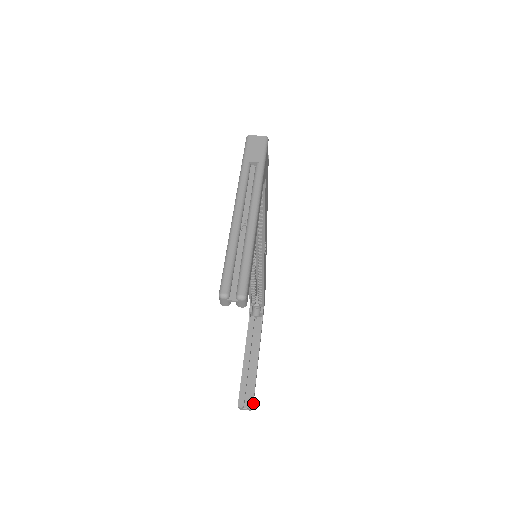
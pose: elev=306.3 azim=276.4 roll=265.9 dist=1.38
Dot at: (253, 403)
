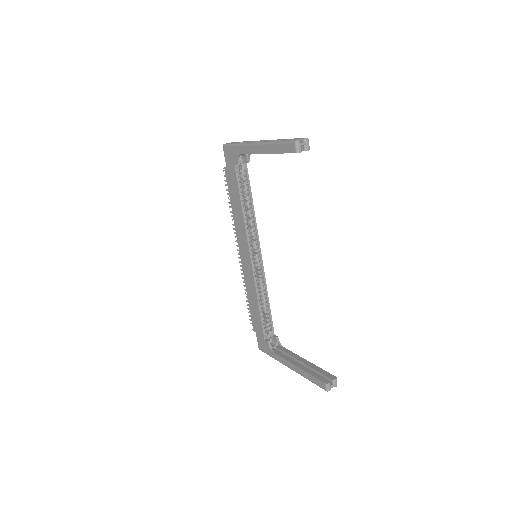
Dot at: occluded
